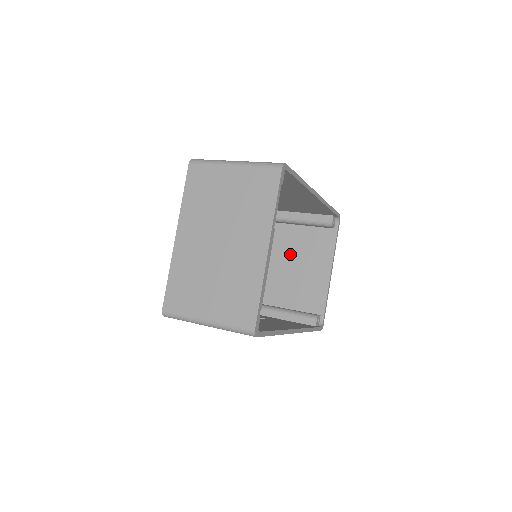
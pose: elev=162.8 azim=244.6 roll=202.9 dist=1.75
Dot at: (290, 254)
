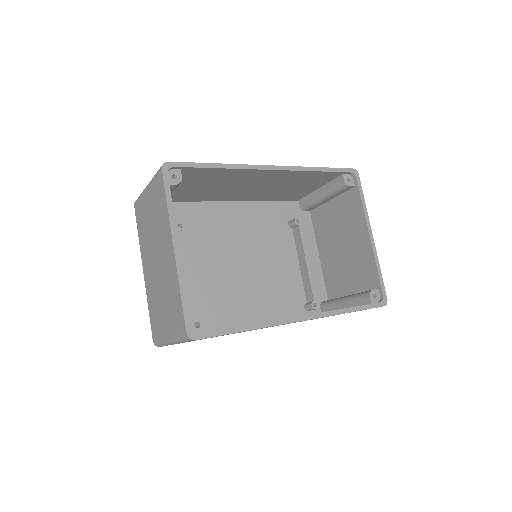
Dot at: (331, 236)
